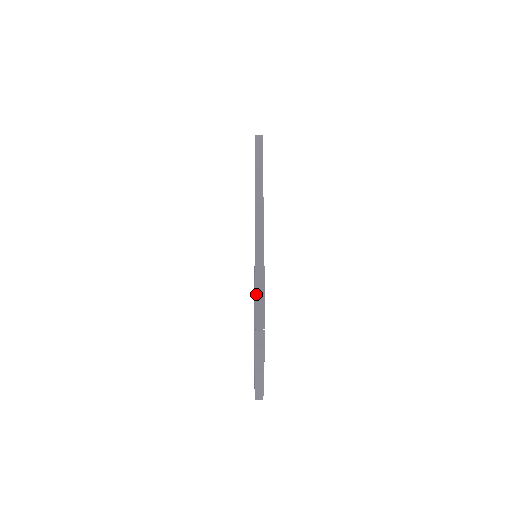
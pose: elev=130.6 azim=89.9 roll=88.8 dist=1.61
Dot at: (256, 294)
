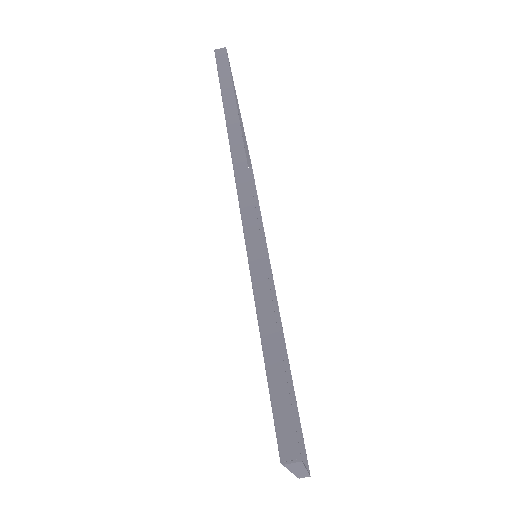
Dot at: (270, 380)
